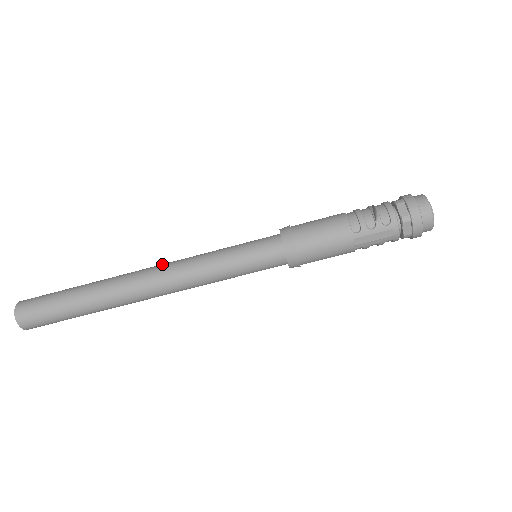
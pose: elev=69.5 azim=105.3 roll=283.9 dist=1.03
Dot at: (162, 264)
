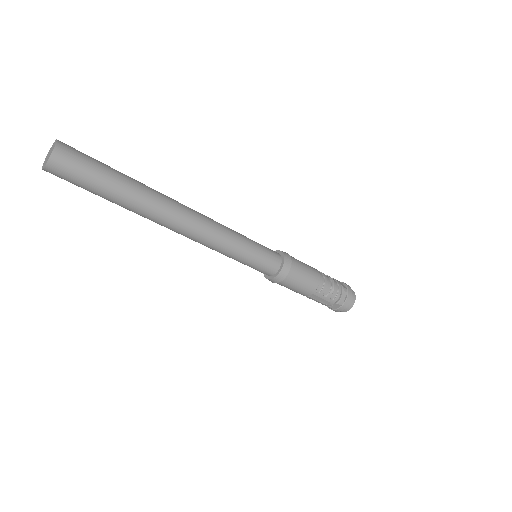
Dot at: (200, 214)
